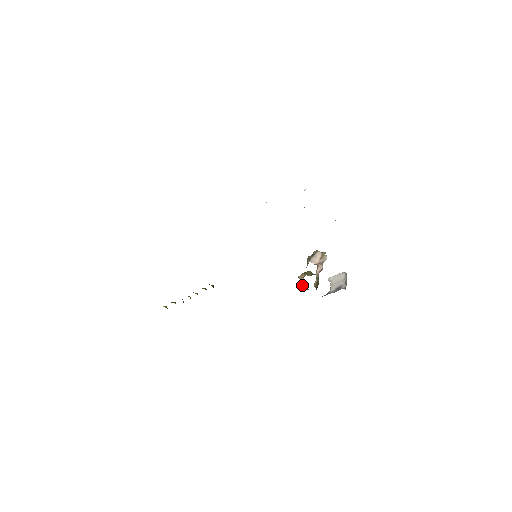
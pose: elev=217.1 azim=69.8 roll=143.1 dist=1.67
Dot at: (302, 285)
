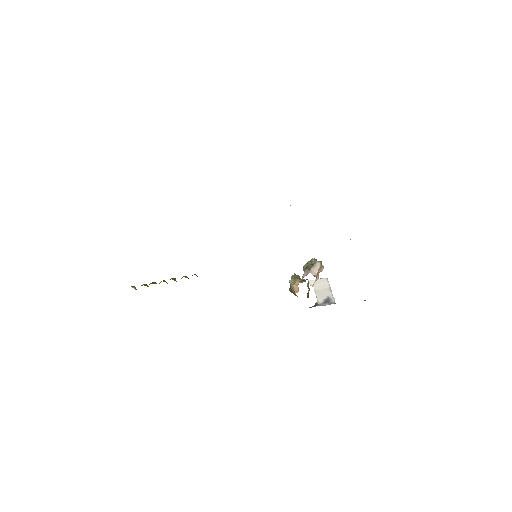
Dot at: (295, 293)
